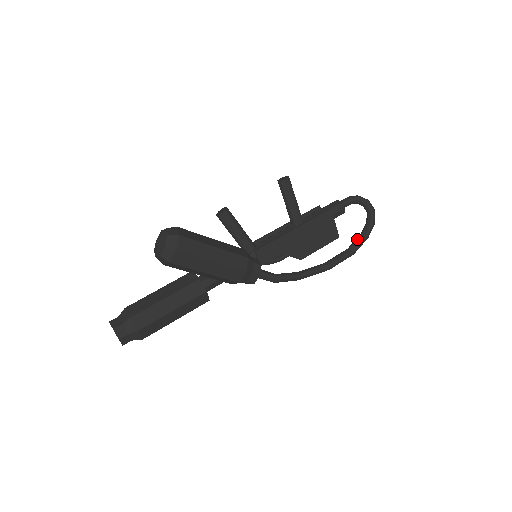
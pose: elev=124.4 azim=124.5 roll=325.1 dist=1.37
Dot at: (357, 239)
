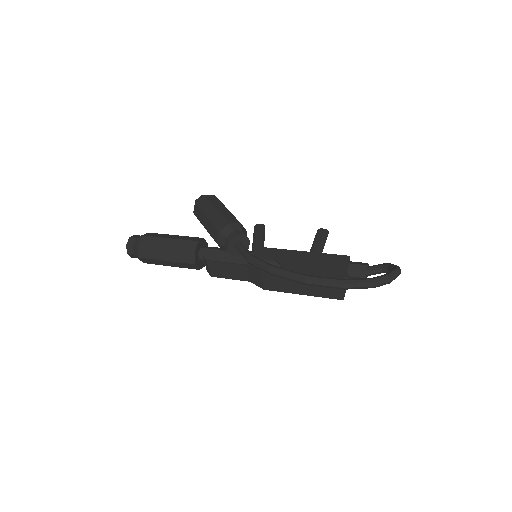
Dot at: occluded
